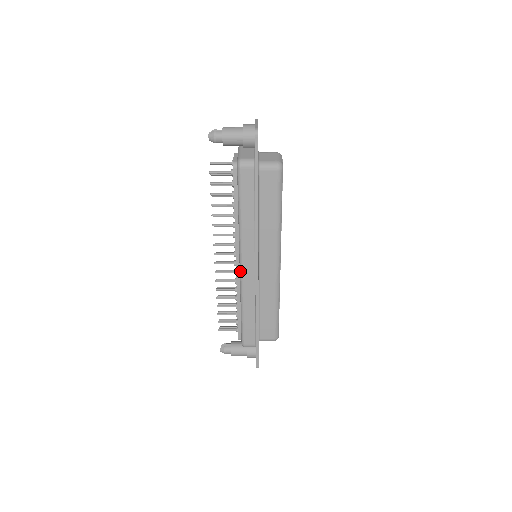
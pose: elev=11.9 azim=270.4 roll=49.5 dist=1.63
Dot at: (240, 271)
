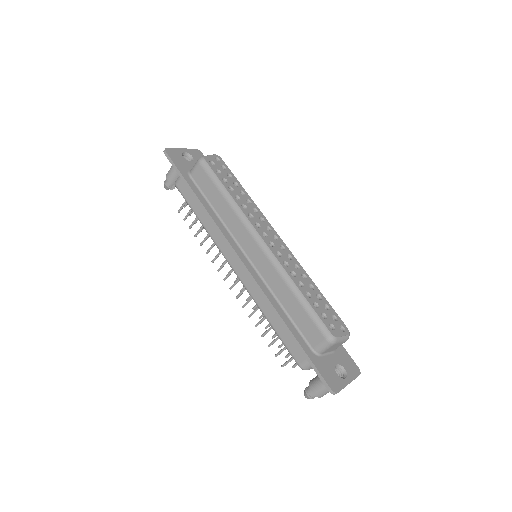
Dot at: (237, 276)
